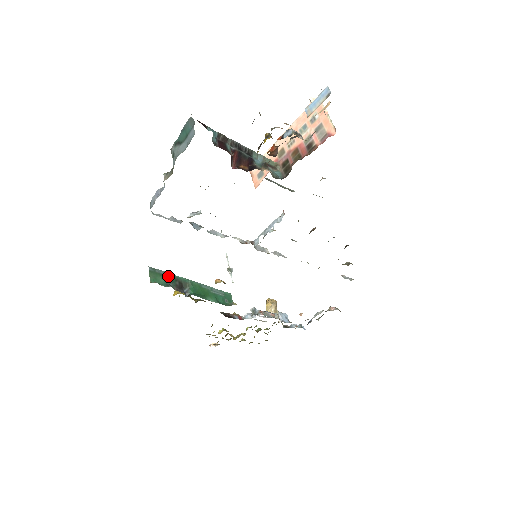
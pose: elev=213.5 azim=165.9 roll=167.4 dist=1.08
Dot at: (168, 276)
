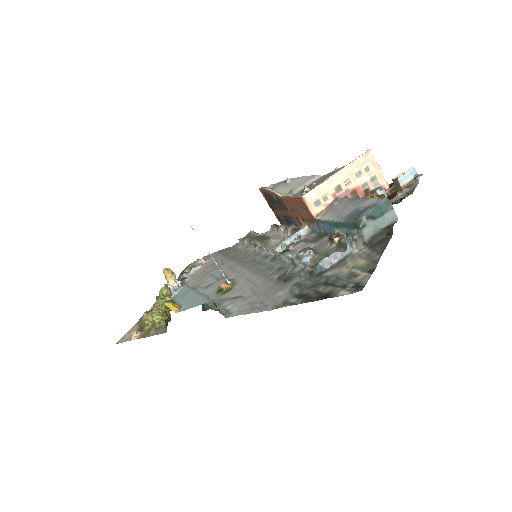
Dot at: occluded
